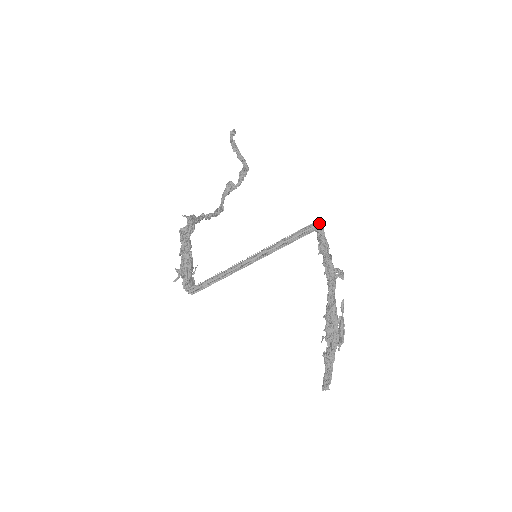
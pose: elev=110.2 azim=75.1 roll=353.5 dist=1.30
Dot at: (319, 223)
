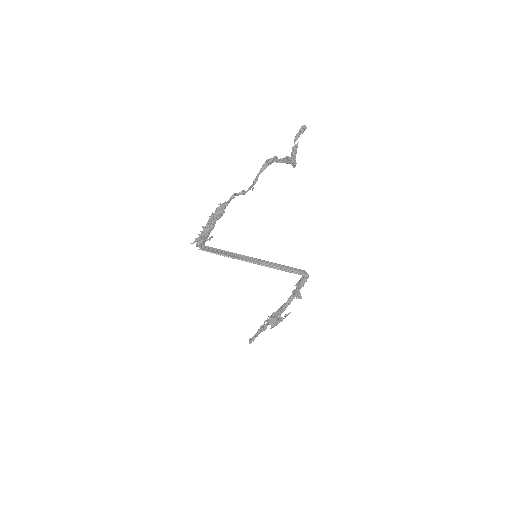
Dot at: (307, 277)
